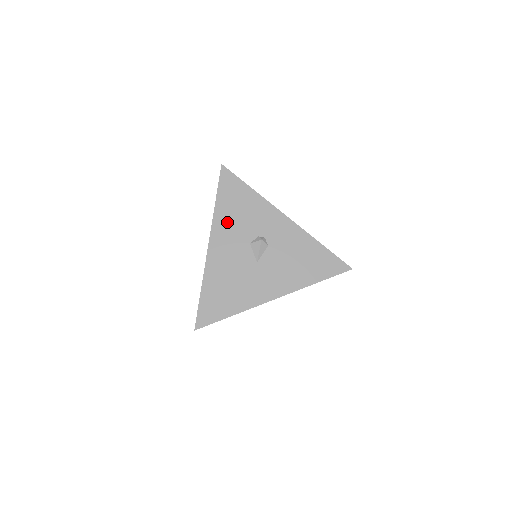
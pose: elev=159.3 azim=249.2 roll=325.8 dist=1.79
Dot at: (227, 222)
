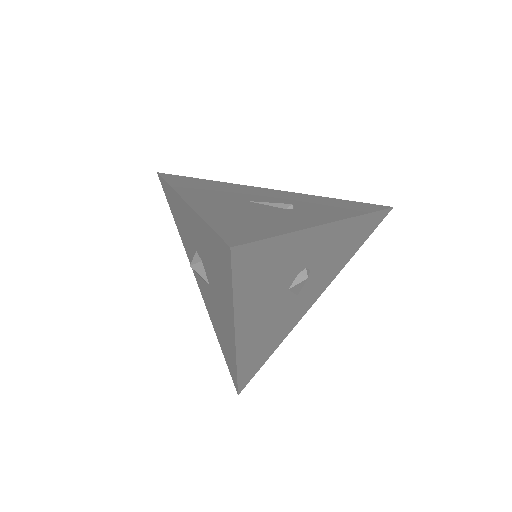
Dot at: (256, 301)
